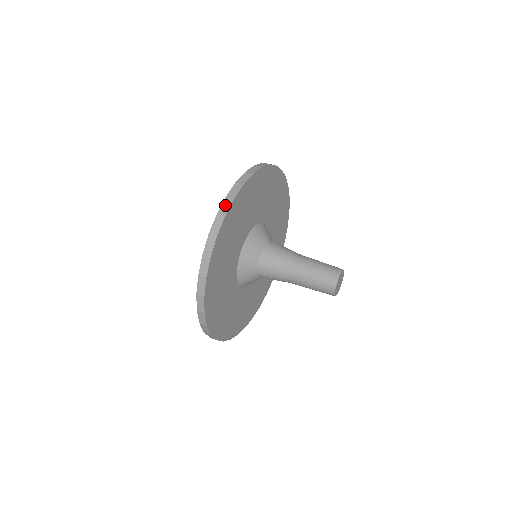
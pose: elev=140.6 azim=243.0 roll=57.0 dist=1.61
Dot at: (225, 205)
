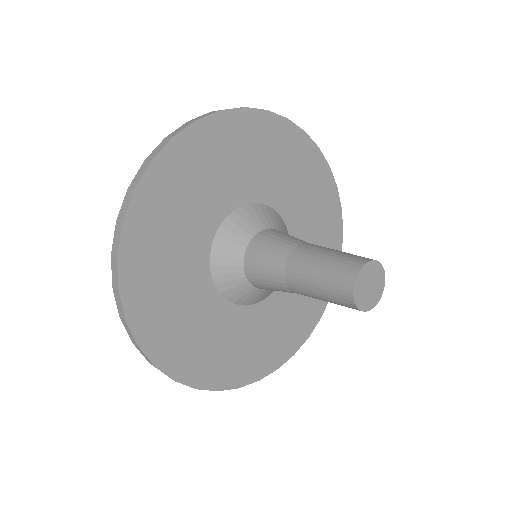
Dot at: occluded
